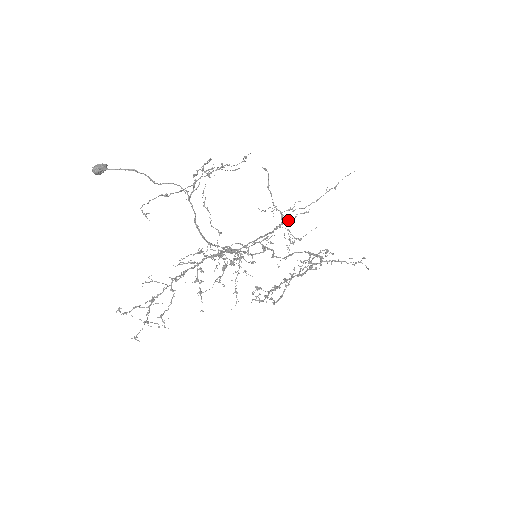
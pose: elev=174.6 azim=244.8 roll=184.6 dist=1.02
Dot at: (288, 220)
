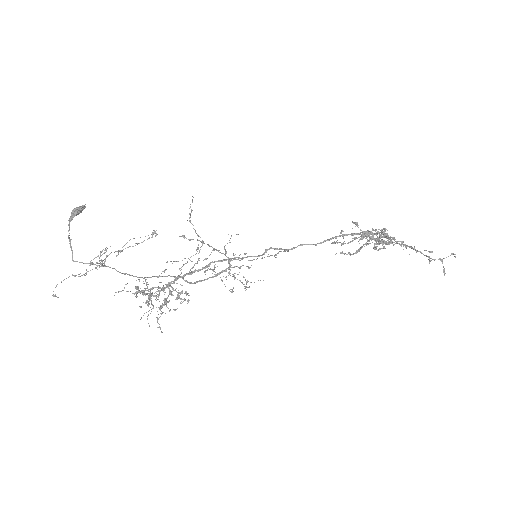
Dot at: (236, 266)
